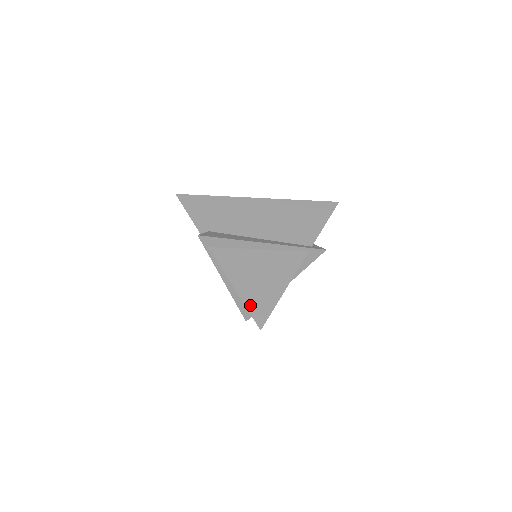
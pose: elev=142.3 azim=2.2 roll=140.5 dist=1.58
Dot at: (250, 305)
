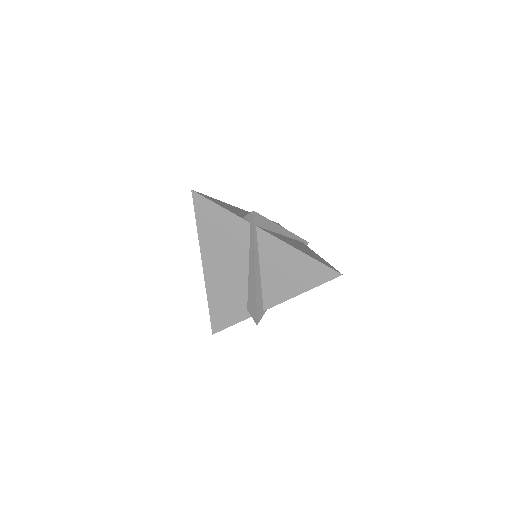
Dot at: (320, 261)
